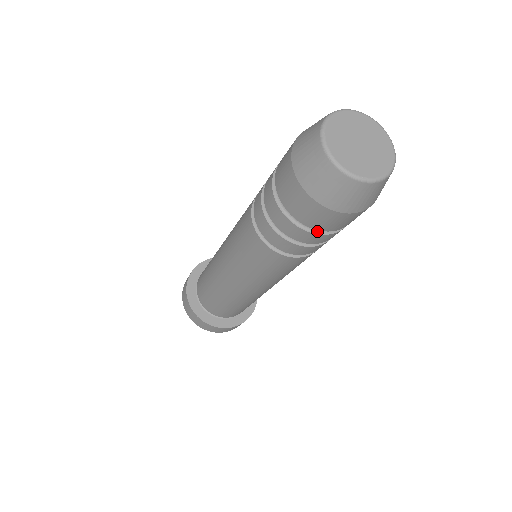
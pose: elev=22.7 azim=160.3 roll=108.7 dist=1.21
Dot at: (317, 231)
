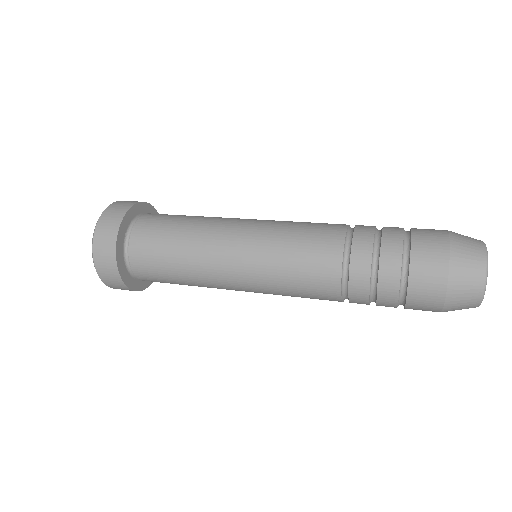
Dot at: occluded
